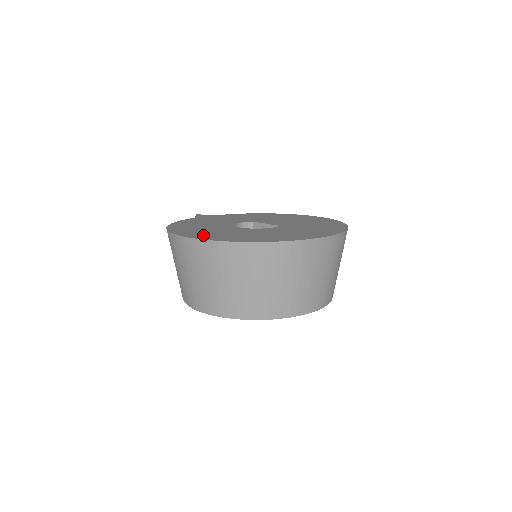
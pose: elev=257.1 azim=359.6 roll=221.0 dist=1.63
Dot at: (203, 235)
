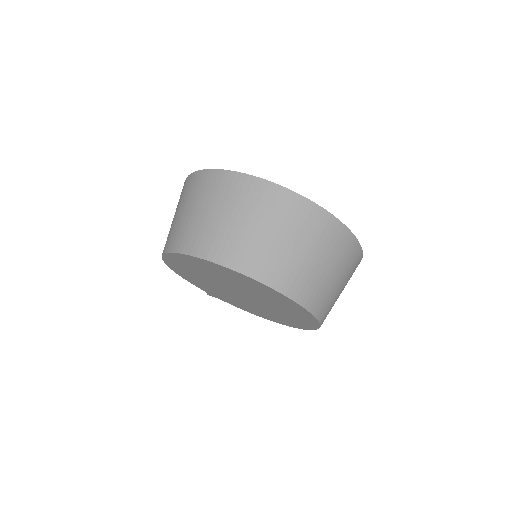
Dot at: occluded
